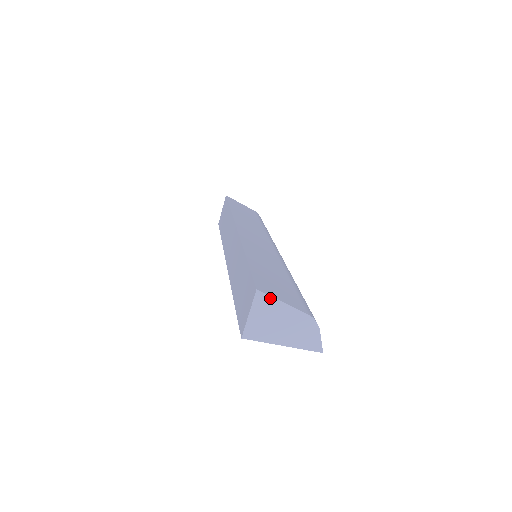
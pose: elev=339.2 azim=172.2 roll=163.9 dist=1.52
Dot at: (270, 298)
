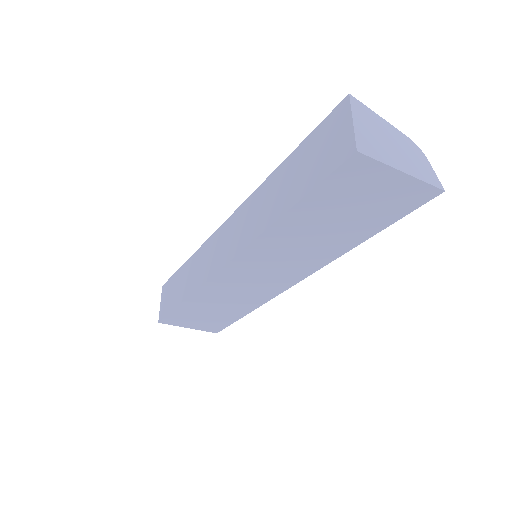
Dot at: (366, 108)
